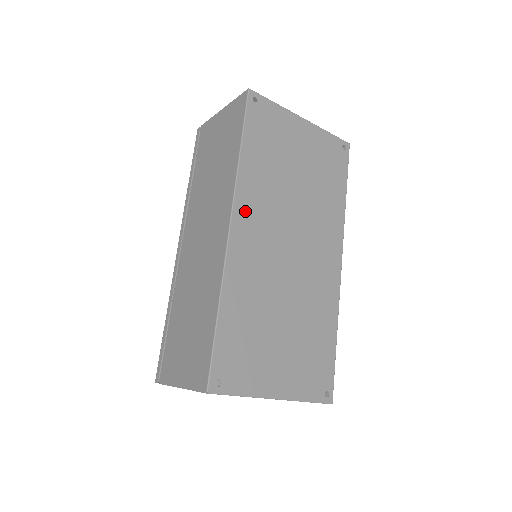
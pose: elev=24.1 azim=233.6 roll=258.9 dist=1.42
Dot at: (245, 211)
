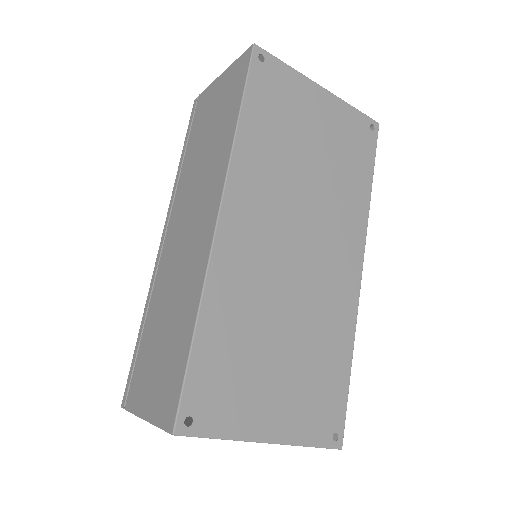
Dot at: (240, 197)
